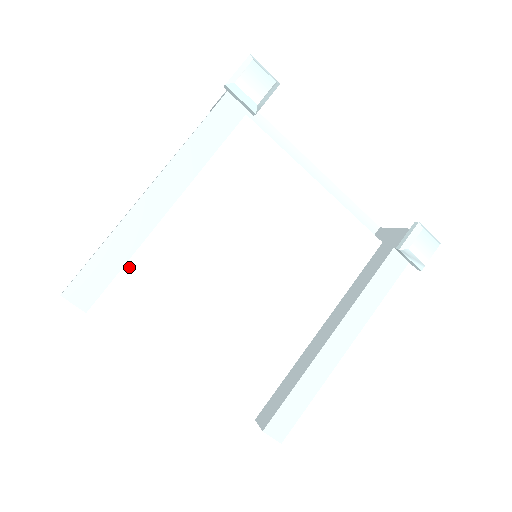
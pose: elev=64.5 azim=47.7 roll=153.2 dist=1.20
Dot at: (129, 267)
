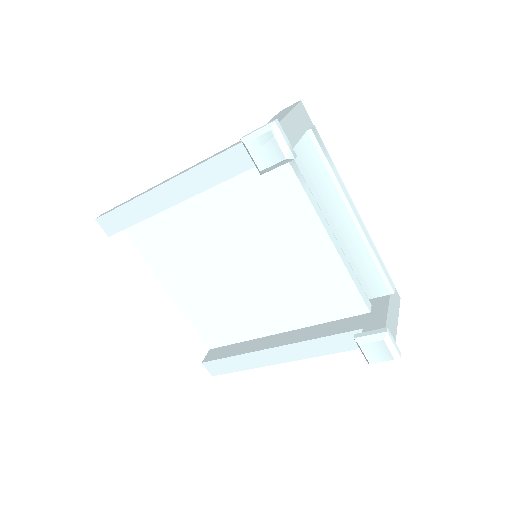
Dot at: (152, 217)
